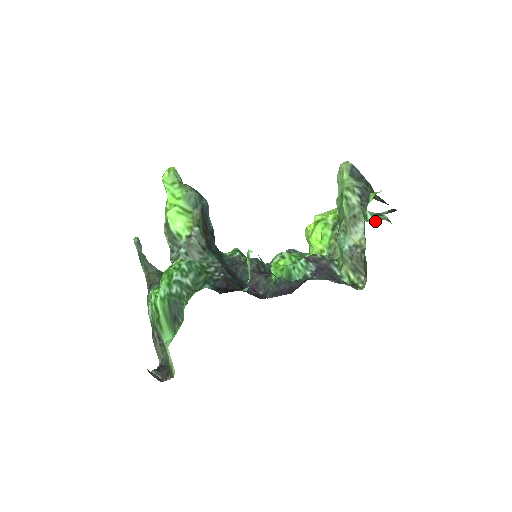
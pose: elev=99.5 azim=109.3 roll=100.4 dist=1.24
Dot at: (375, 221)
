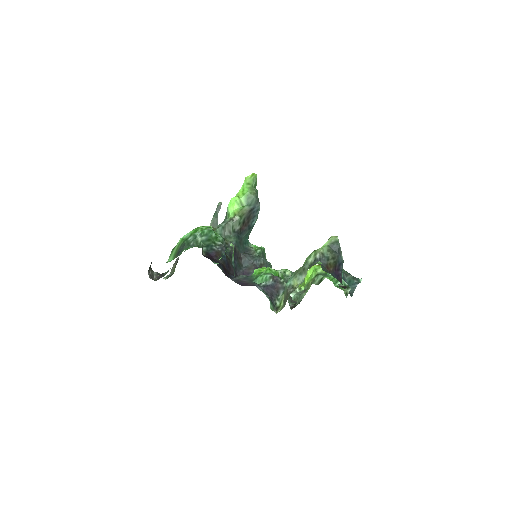
Dot at: (353, 292)
